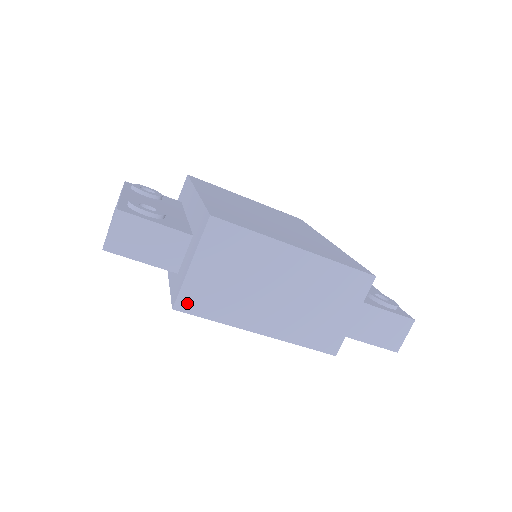
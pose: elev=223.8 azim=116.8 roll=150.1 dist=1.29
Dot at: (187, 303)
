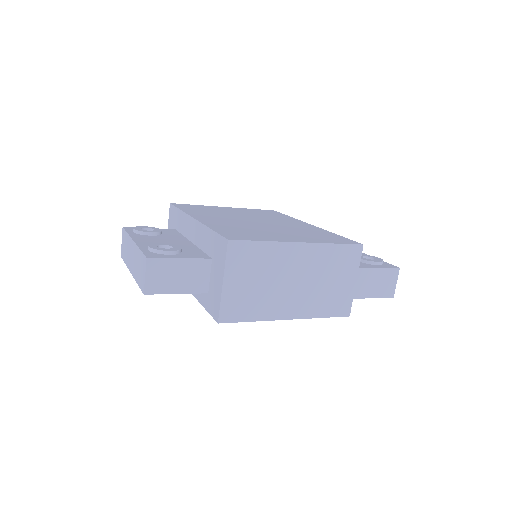
Dot at: (228, 315)
